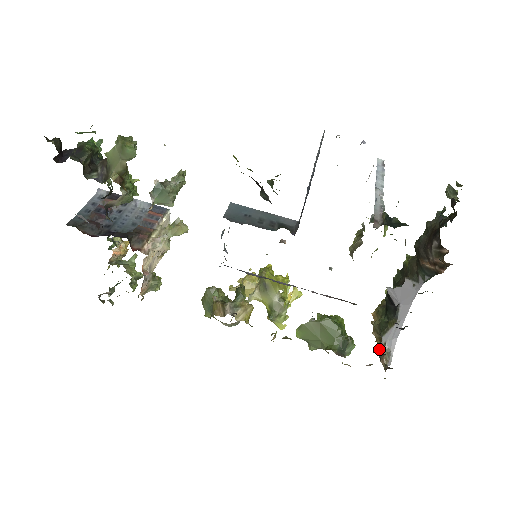
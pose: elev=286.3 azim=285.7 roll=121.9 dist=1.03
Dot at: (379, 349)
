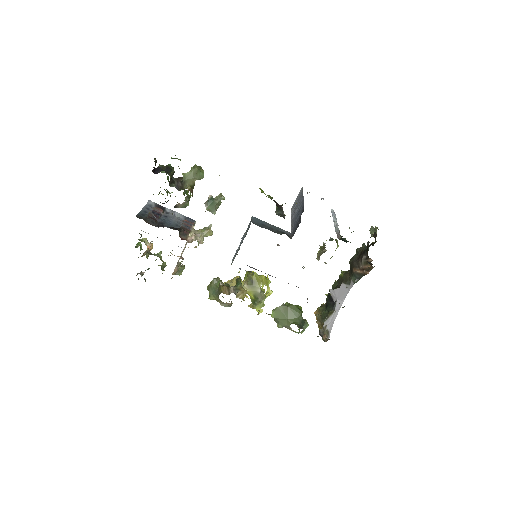
Dot at: (322, 330)
